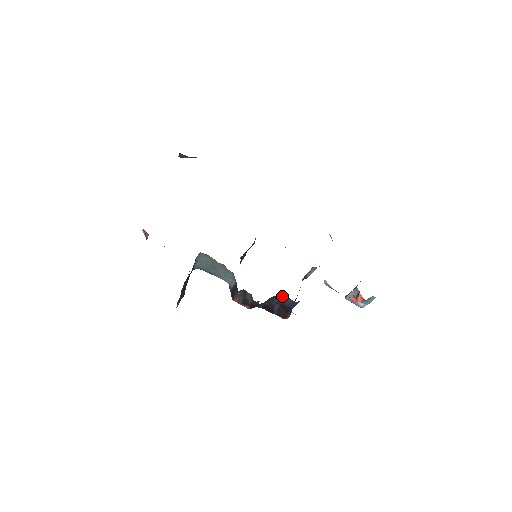
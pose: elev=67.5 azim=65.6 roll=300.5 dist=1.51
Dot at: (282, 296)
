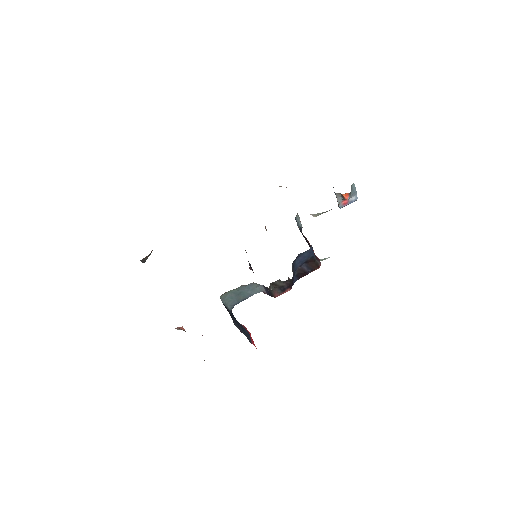
Dot at: (297, 257)
